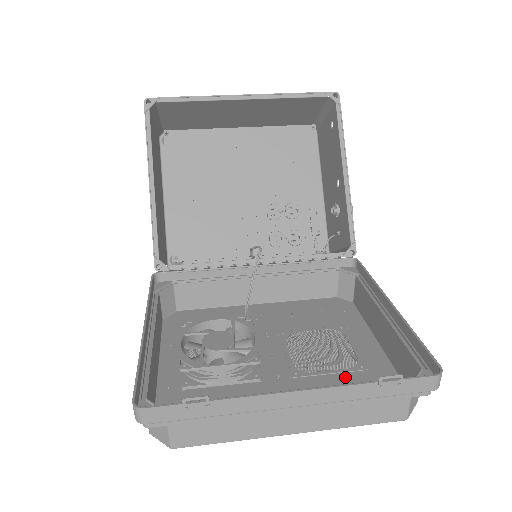
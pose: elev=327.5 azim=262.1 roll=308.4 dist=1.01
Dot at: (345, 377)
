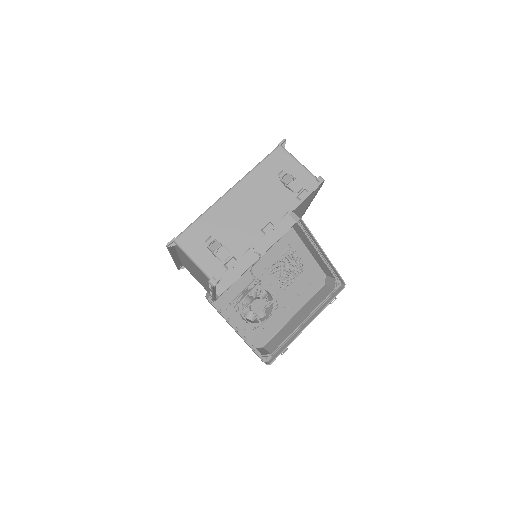
Dot at: (301, 279)
